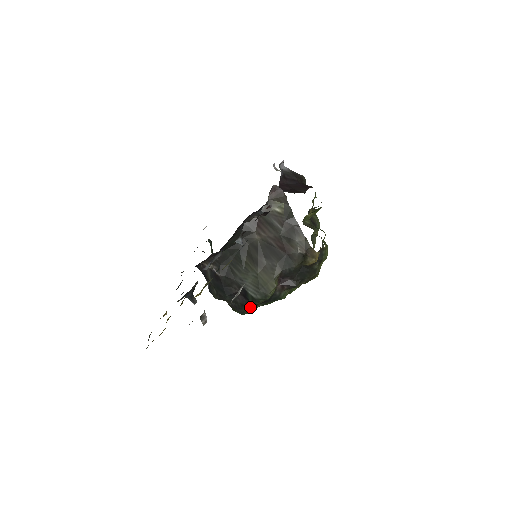
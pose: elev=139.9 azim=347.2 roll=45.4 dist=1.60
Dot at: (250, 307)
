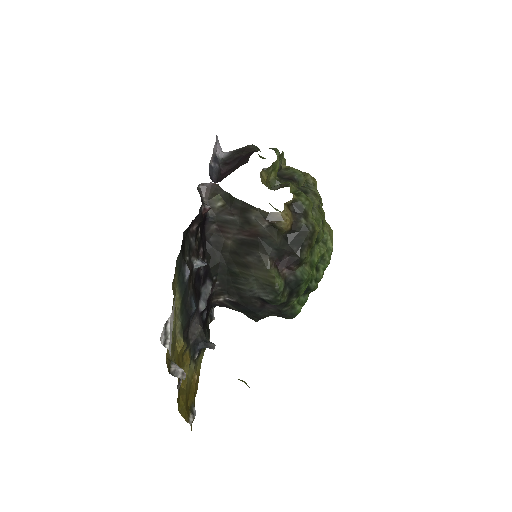
Dot at: (292, 306)
